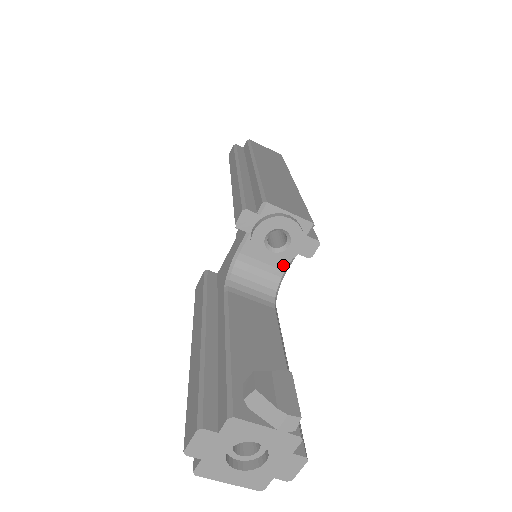
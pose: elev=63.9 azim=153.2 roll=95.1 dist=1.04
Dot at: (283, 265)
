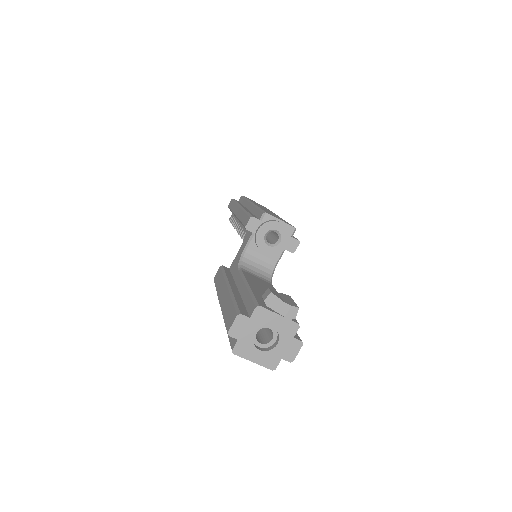
Dot at: (276, 257)
